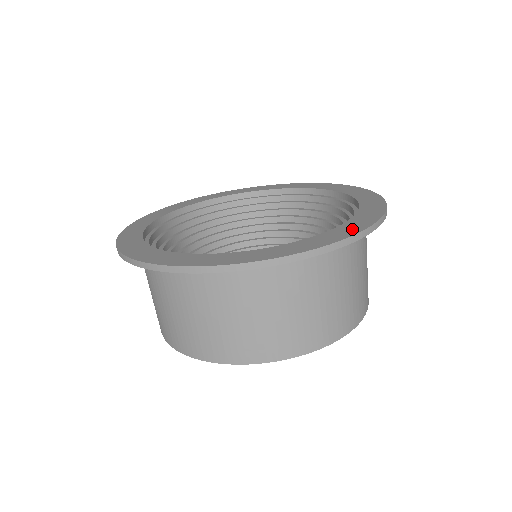
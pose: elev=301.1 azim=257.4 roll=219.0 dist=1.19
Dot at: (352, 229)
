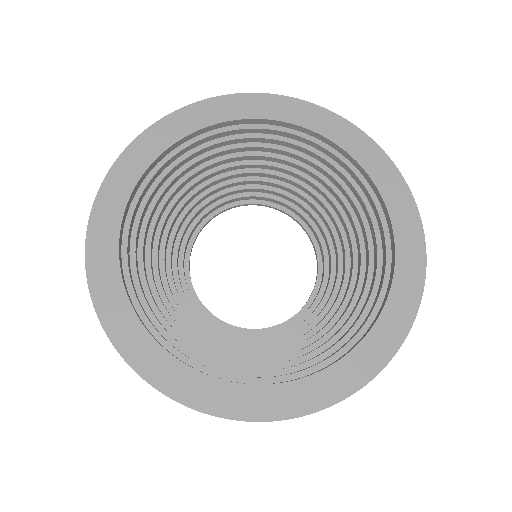
Dot at: (296, 403)
